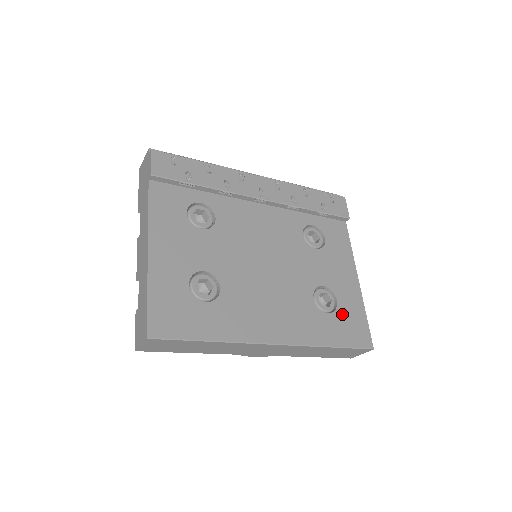
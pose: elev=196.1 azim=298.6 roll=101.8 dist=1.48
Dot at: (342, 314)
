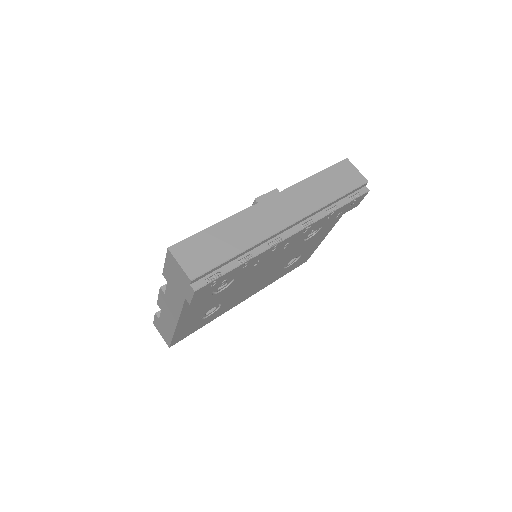
Dot at: (299, 260)
